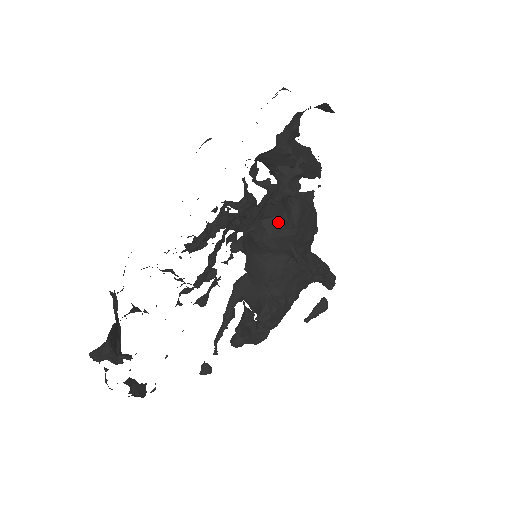
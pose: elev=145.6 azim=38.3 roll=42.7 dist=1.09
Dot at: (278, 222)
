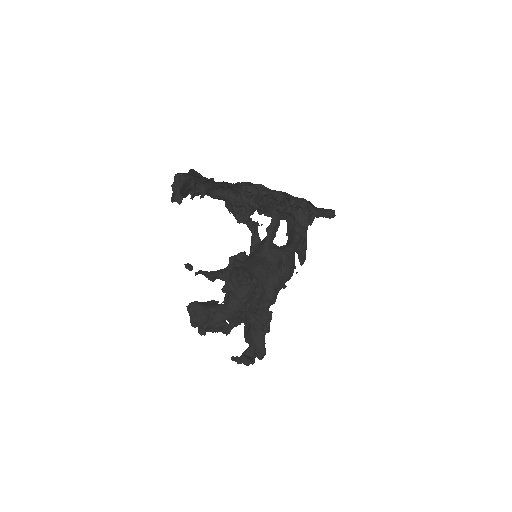
Dot at: (280, 247)
